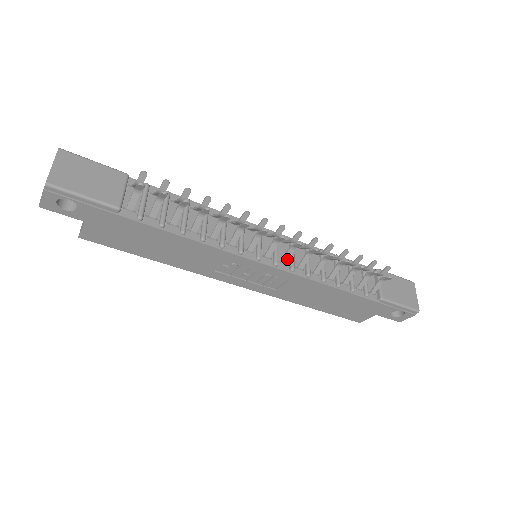
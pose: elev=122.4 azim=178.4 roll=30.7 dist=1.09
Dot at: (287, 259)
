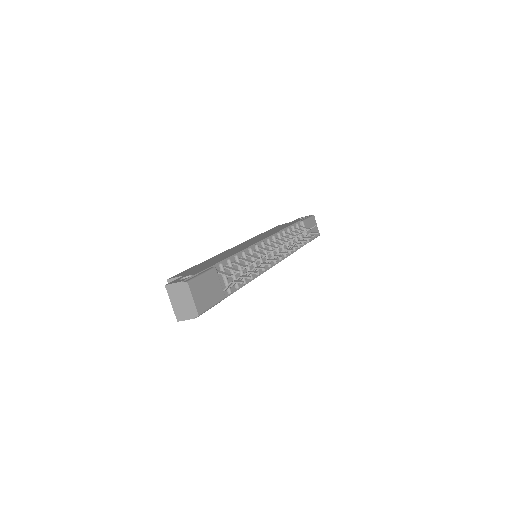
Dot at: occluded
